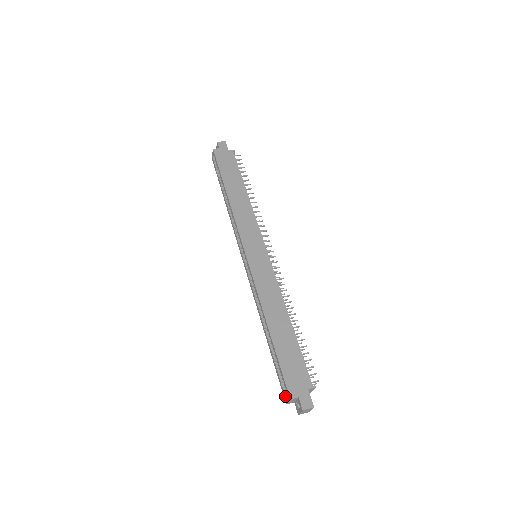
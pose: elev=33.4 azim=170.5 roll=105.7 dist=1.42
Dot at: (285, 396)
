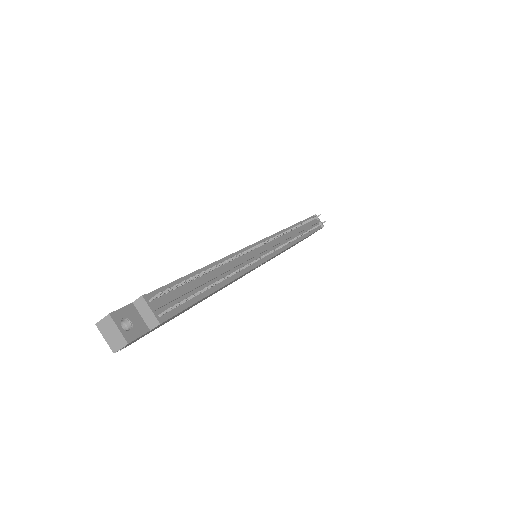
Dot at: occluded
